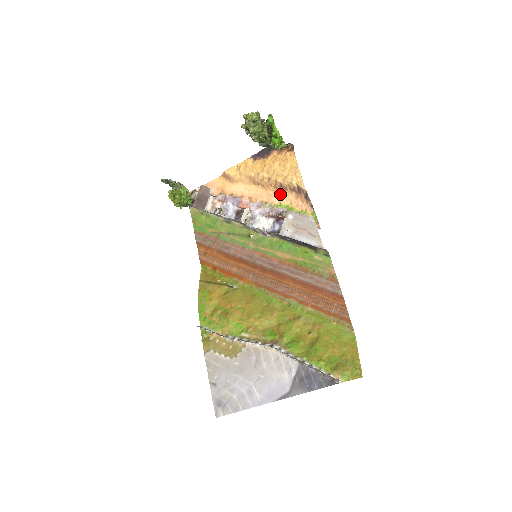
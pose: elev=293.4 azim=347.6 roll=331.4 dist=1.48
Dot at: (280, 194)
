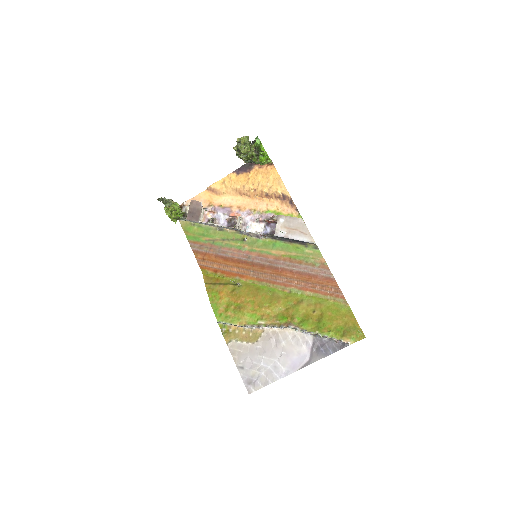
Dot at: (266, 202)
